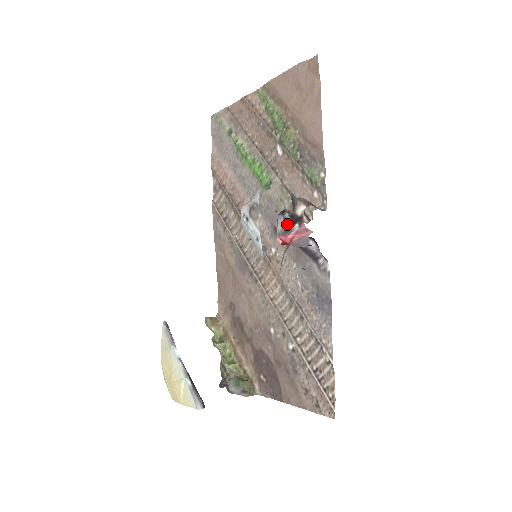
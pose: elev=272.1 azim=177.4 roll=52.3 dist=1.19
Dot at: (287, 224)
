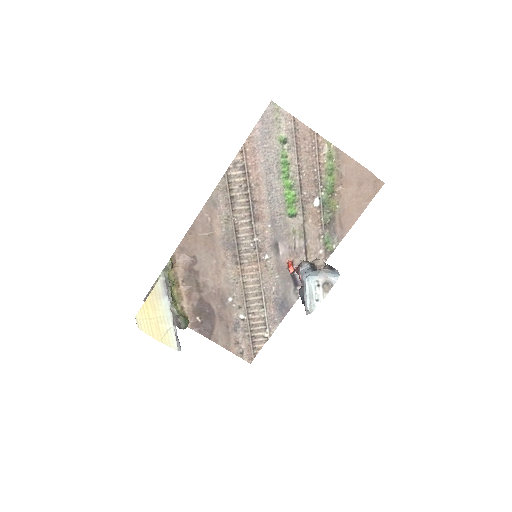
Dot at: occluded
